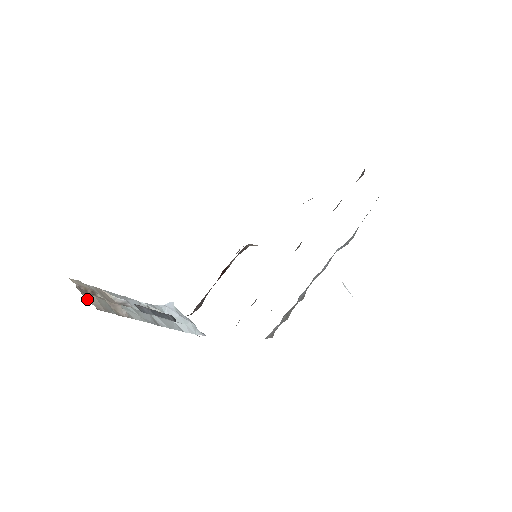
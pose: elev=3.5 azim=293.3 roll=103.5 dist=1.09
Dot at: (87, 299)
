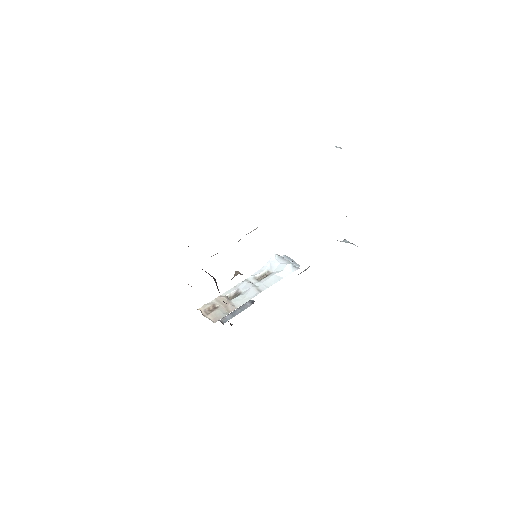
Dot at: (209, 318)
